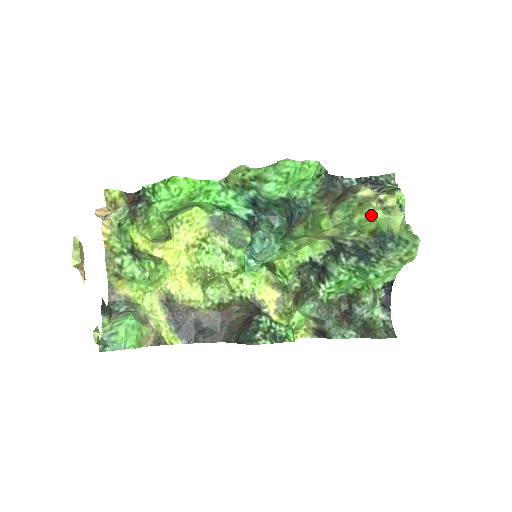
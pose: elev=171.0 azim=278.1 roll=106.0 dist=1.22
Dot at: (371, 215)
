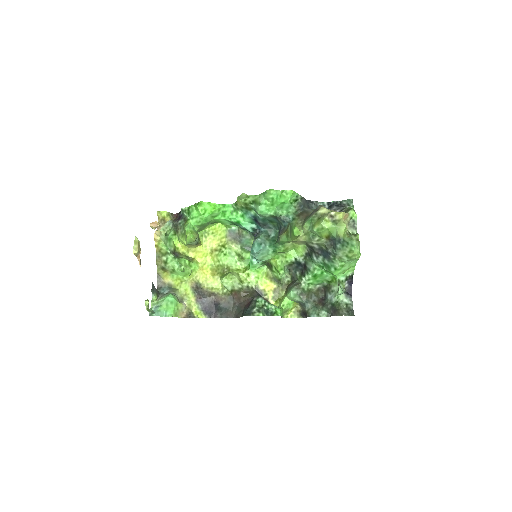
Dot at: (324, 225)
